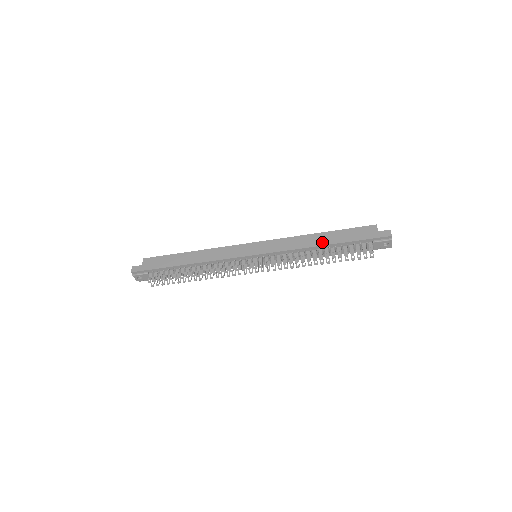
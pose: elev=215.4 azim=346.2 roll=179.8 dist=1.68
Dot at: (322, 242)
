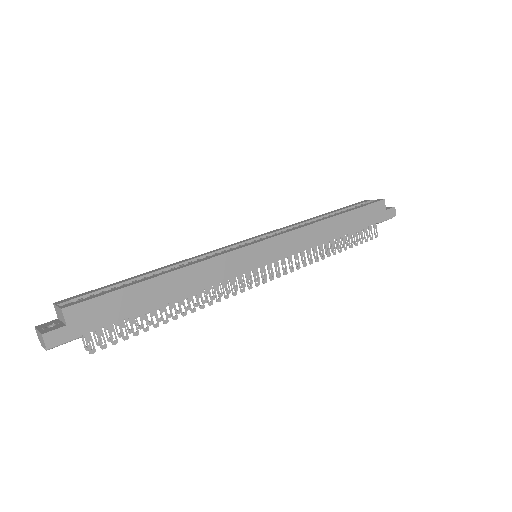
Dot at: (340, 232)
